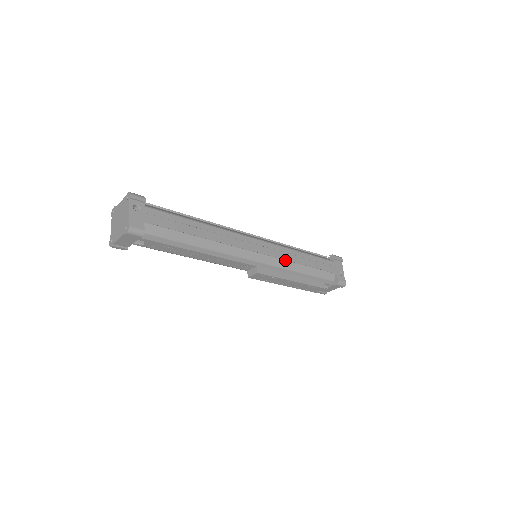
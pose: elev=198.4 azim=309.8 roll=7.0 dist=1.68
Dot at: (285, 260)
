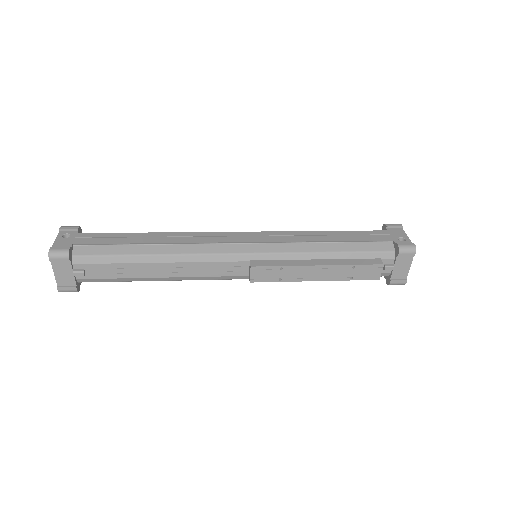
Dot at: (292, 243)
